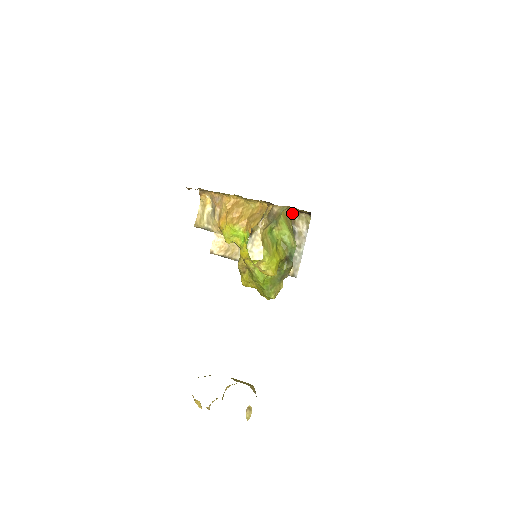
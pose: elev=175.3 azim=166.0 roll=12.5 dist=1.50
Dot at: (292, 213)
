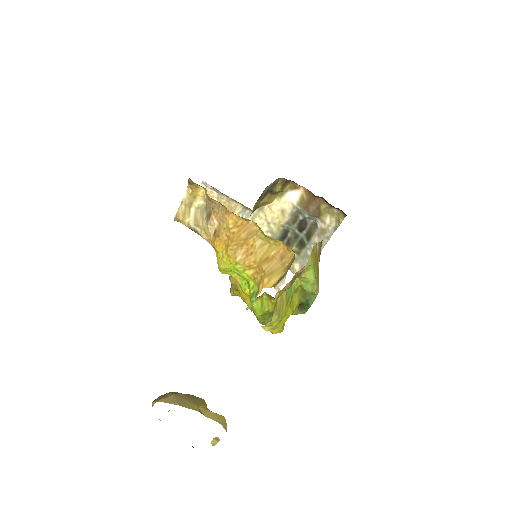
Dot at: occluded
